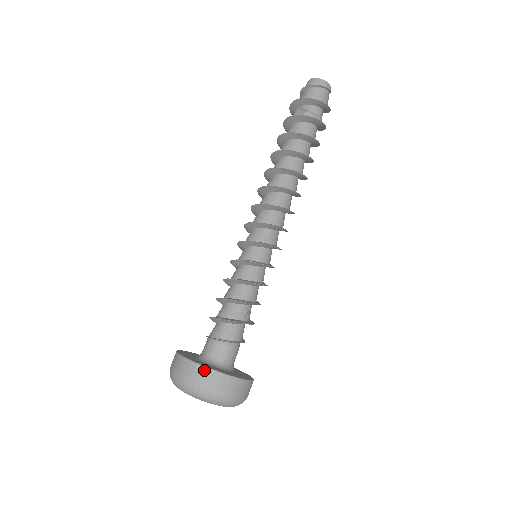
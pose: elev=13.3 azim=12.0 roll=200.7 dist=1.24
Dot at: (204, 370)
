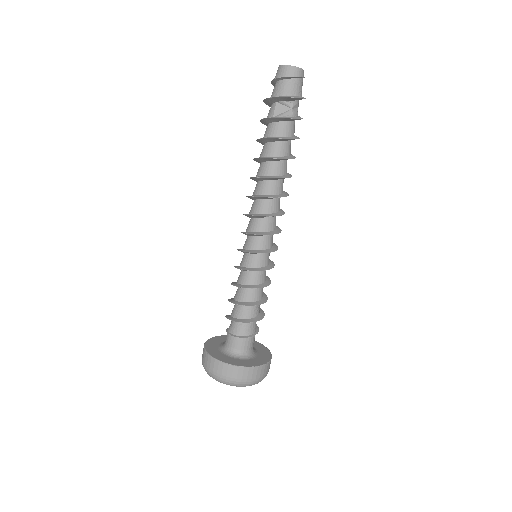
Dot at: (251, 370)
